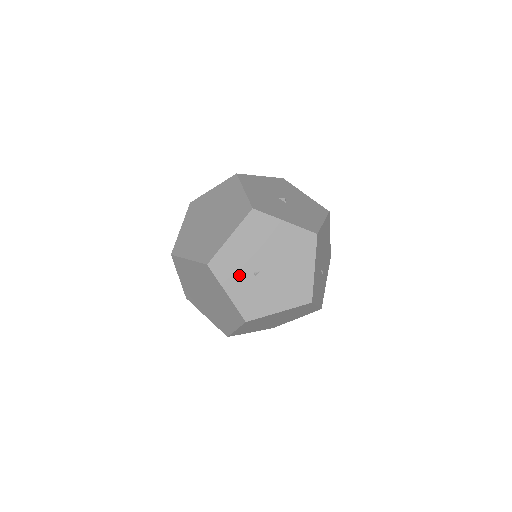
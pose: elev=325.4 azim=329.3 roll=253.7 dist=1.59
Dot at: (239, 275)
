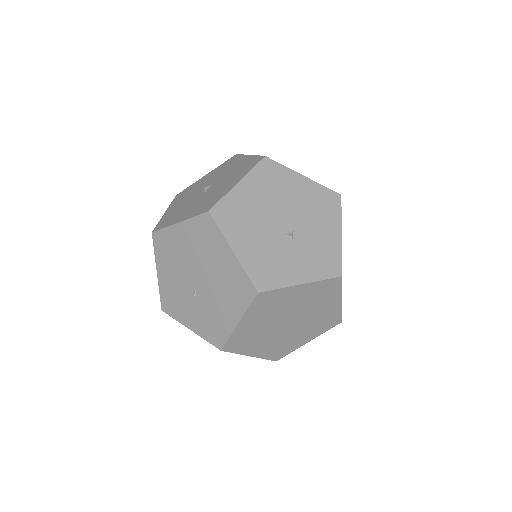
Dot at: (185, 305)
